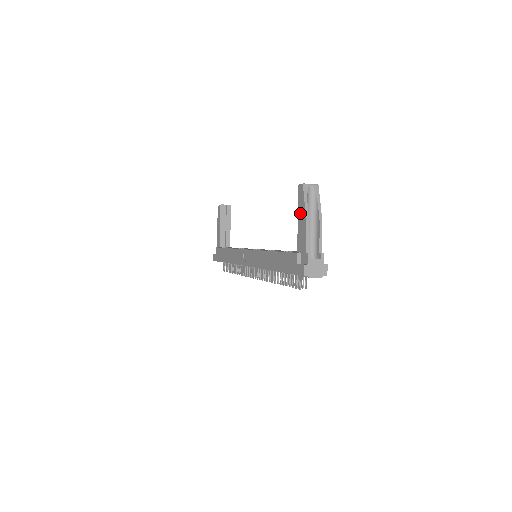
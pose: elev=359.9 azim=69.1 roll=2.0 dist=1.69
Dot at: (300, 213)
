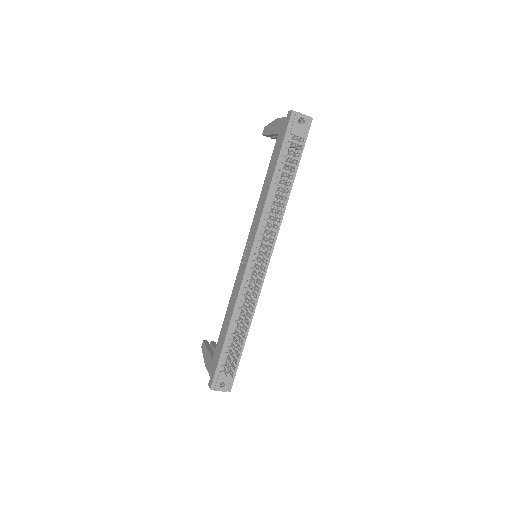
Dot at: (271, 130)
